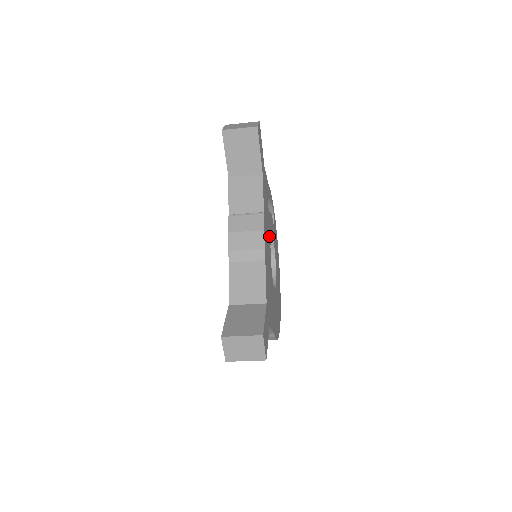
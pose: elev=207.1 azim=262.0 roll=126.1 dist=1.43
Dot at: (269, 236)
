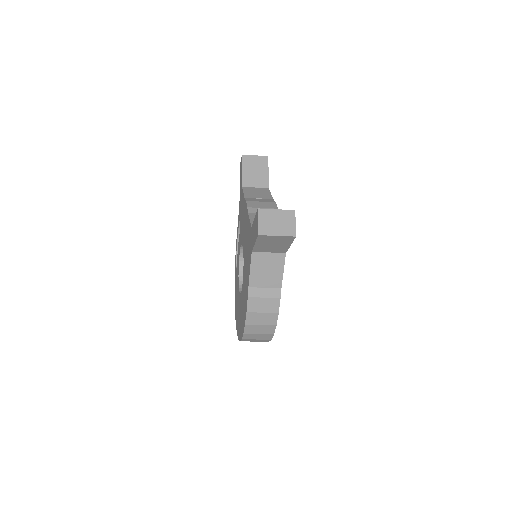
Dot at: occluded
